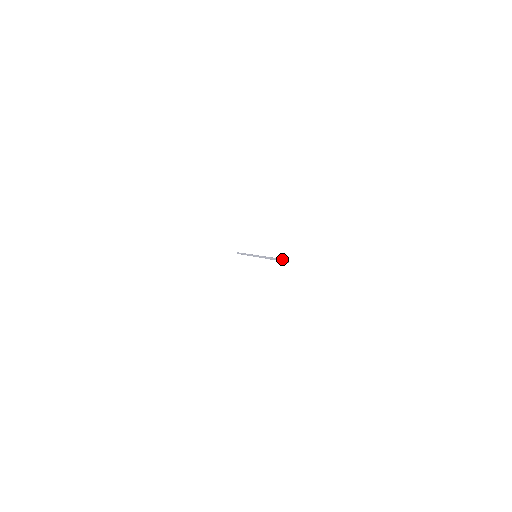
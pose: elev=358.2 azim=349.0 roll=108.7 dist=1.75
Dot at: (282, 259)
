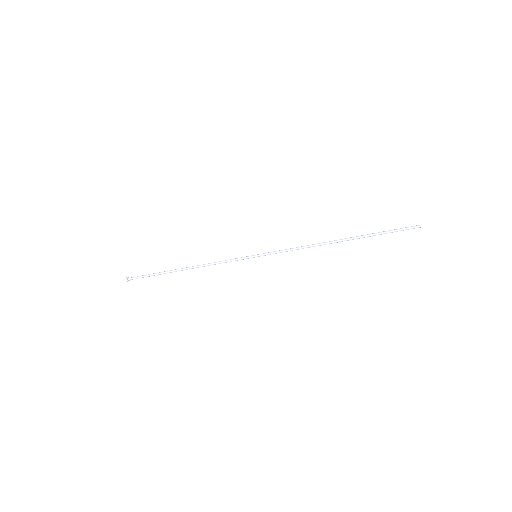
Dot at: (392, 230)
